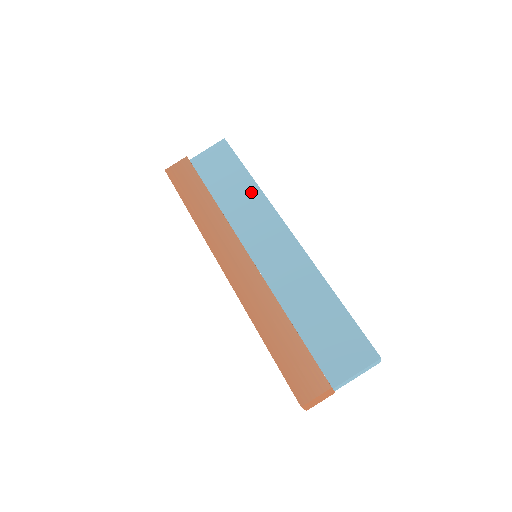
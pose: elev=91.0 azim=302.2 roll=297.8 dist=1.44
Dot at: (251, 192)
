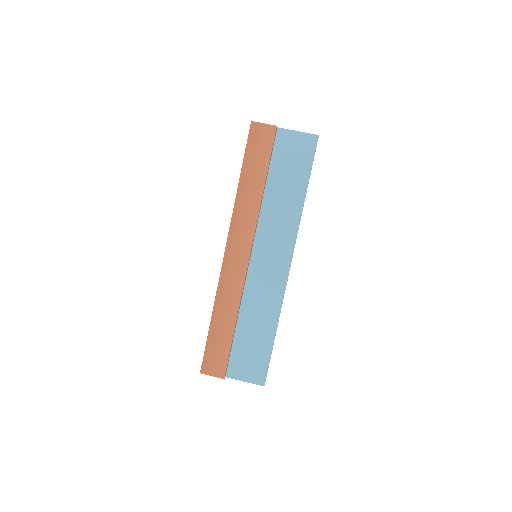
Dot at: (294, 207)
